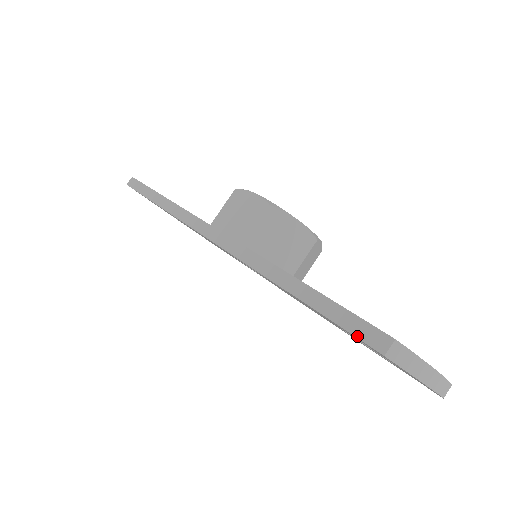
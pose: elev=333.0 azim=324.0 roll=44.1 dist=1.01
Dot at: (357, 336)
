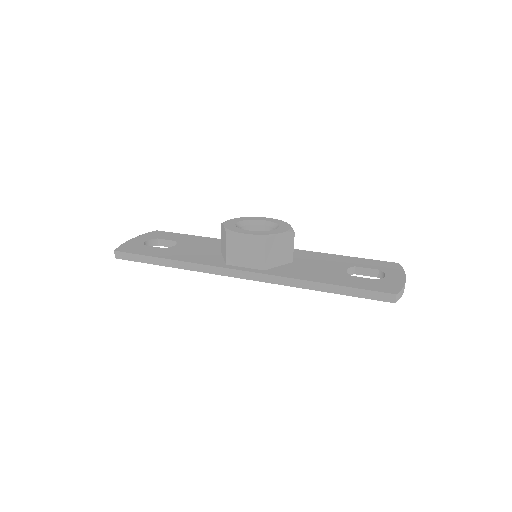
Dot at: (377, 300)
